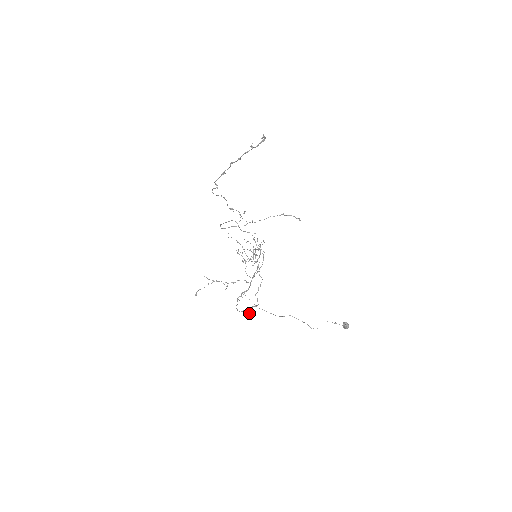
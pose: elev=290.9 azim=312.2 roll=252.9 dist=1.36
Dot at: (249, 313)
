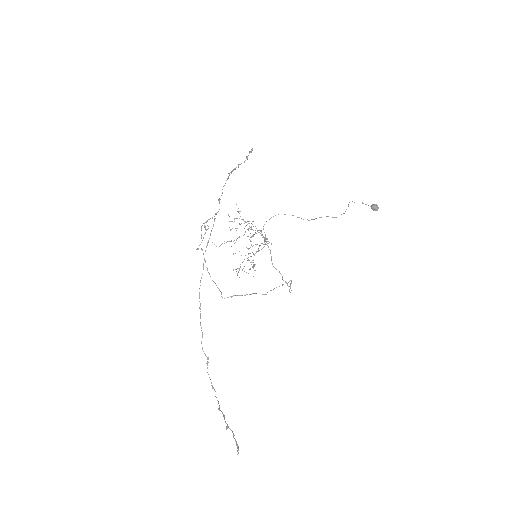
Dot at: occluded
